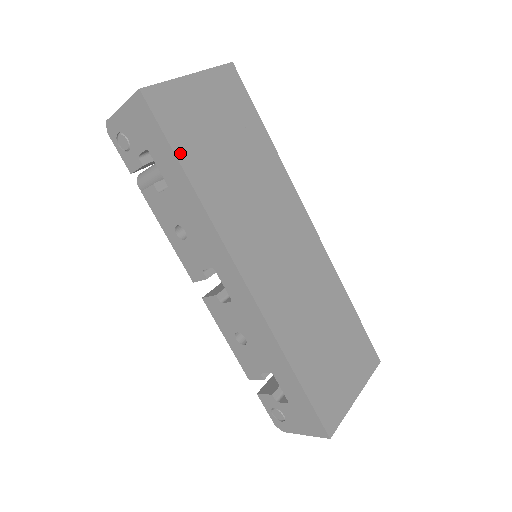
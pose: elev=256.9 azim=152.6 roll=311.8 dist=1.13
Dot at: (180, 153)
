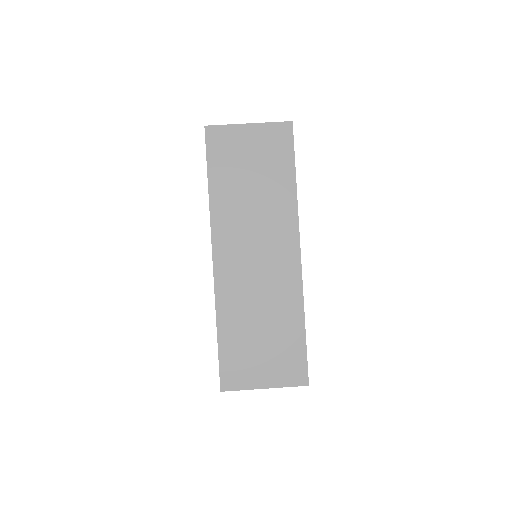
Dot at: (211, 169)
